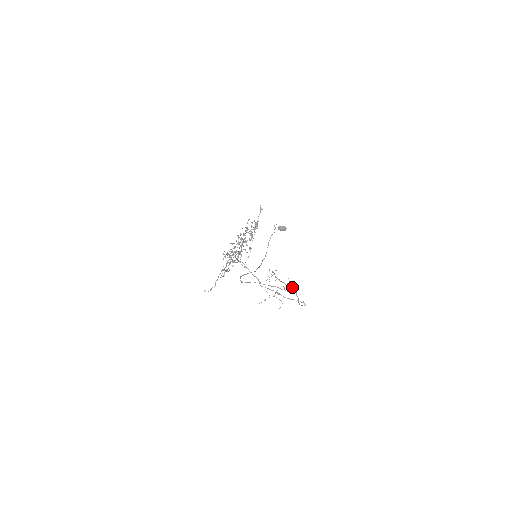
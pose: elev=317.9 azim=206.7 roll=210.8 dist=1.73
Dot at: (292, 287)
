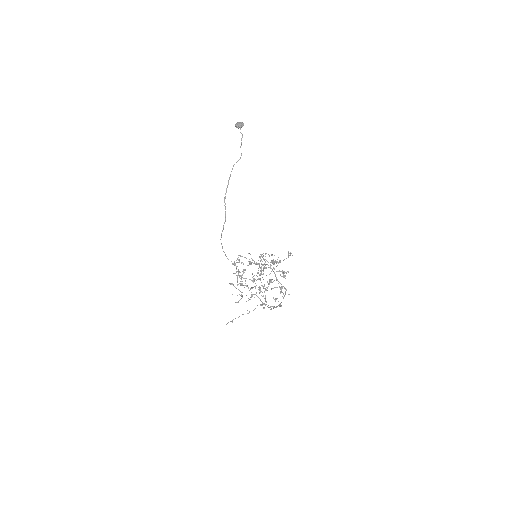
Dot at: (273, 264)
